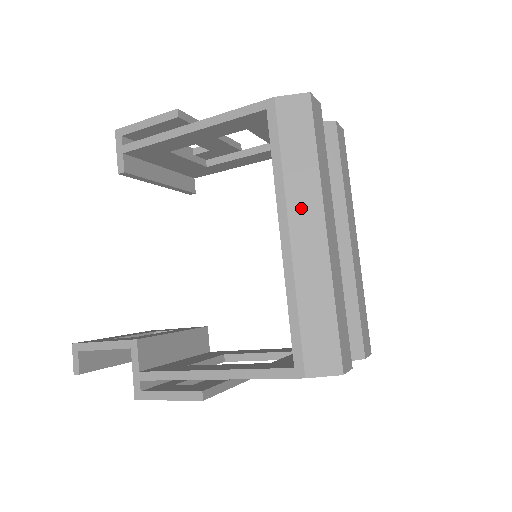
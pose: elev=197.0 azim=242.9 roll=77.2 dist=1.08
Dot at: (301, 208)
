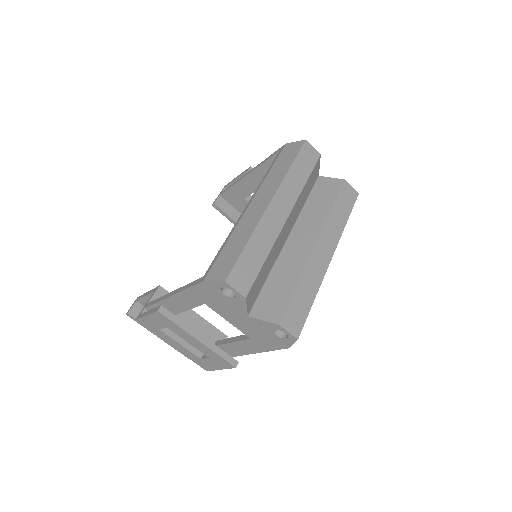
Dot at: (264, 192)
